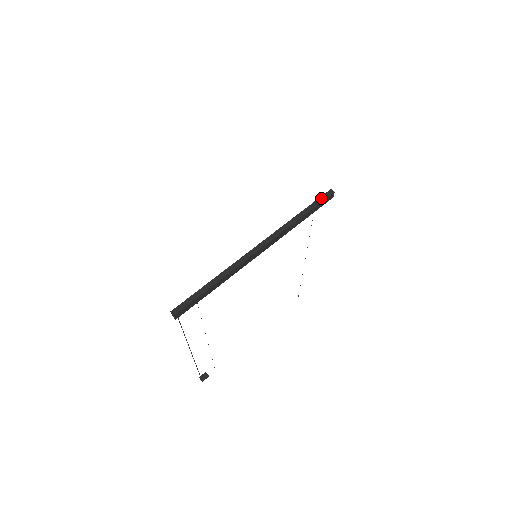
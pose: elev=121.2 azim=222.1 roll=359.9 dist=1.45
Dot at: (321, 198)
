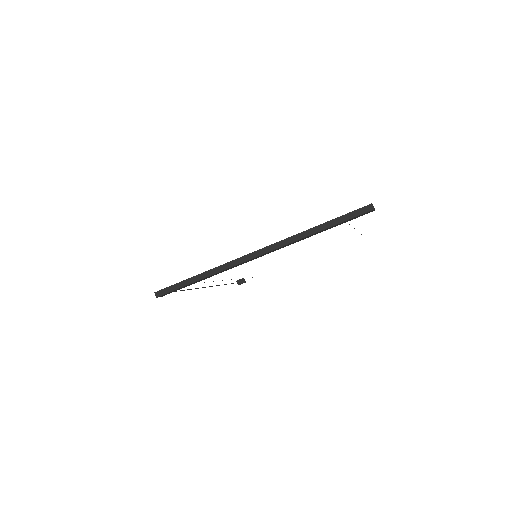
Dot at: (353, 213)
